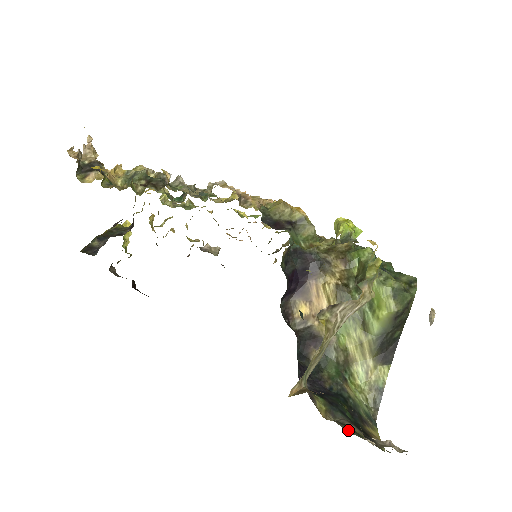
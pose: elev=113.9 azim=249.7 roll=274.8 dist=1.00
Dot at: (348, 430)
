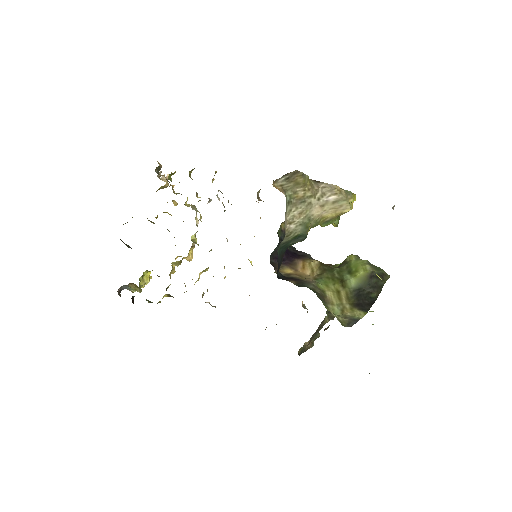
Dot at: occluded
